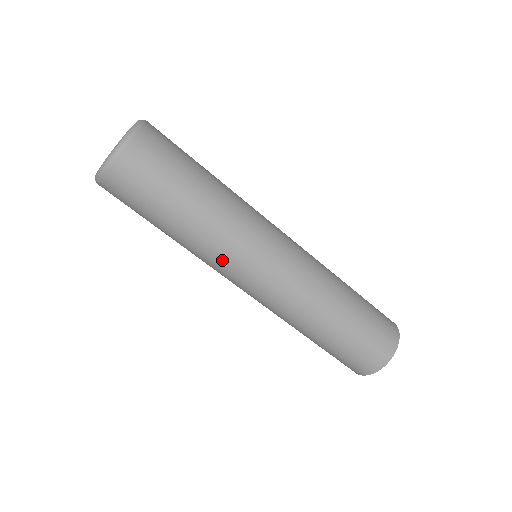
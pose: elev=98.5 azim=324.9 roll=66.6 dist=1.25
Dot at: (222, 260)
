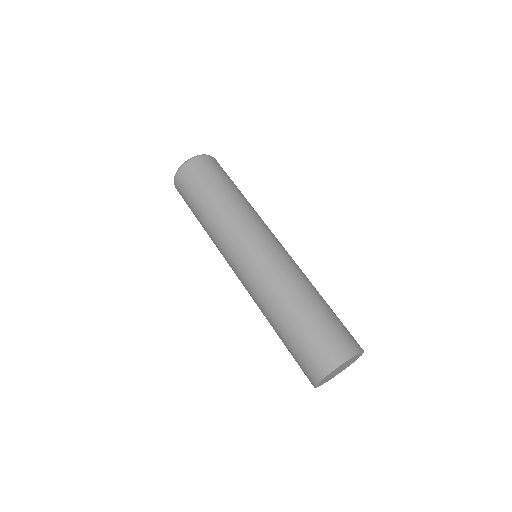
Dot at: (231, 231)
